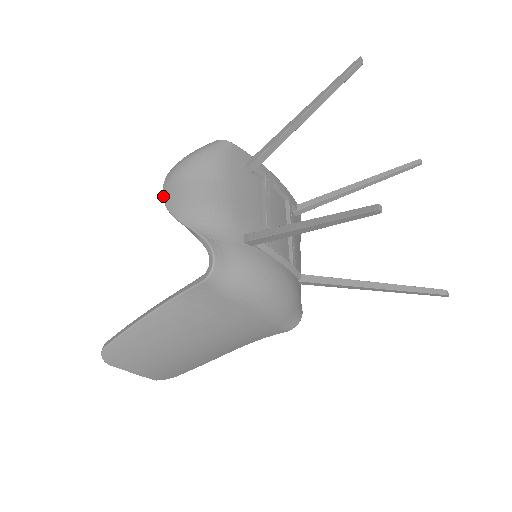
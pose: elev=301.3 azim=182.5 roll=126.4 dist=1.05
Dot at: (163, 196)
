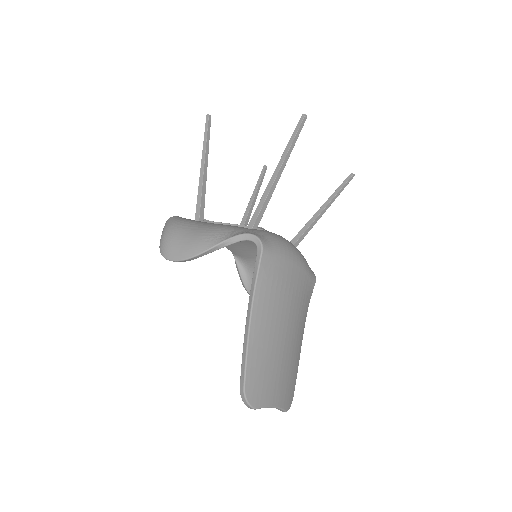
Dot at: (176, 260)
